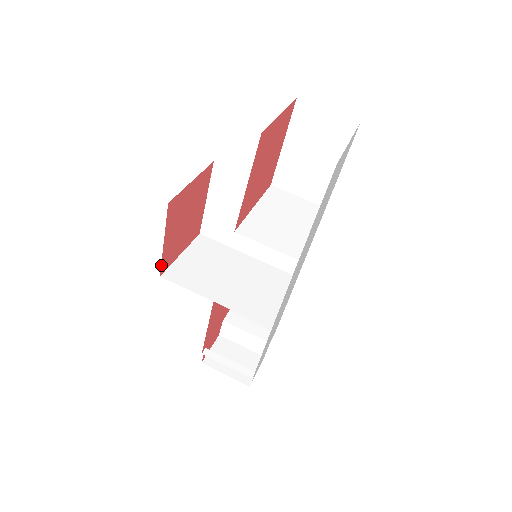
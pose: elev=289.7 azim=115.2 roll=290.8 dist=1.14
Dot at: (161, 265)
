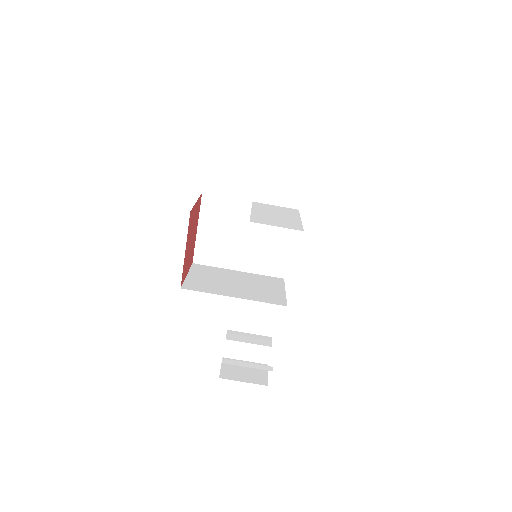
Dot at: (182, 276)
